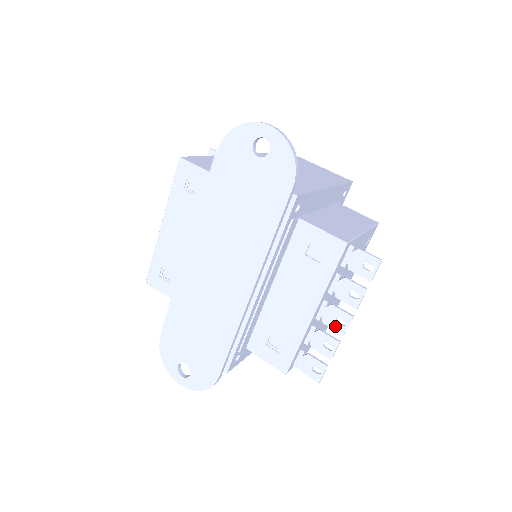
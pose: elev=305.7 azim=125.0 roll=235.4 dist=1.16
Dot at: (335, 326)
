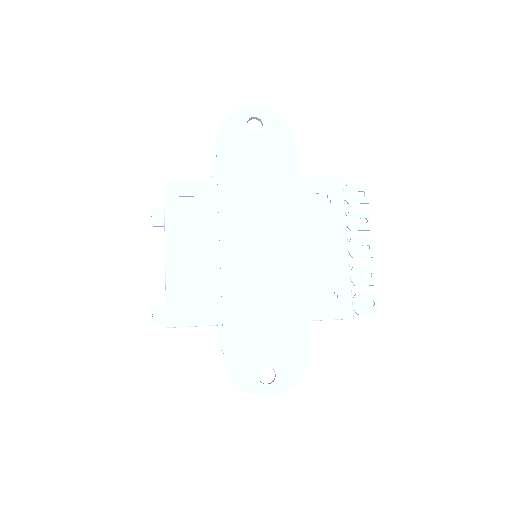
Dot at: (363, 254)
